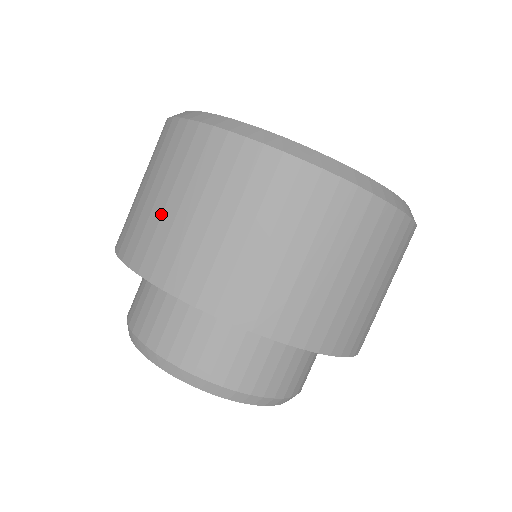
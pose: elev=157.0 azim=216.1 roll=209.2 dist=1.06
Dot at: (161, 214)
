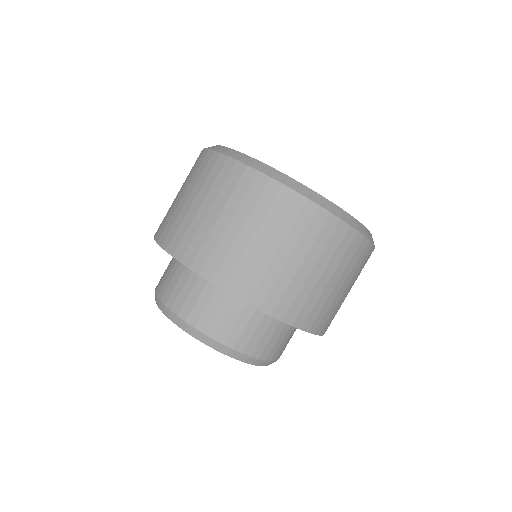
Dot at: (187, 212)
